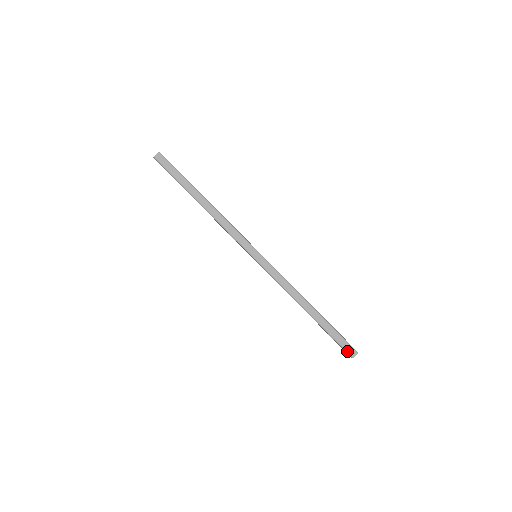
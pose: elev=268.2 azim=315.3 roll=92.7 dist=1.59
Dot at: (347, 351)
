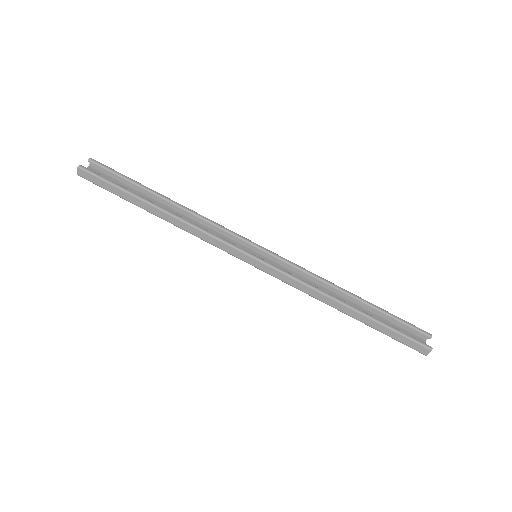
Dot at: (415, 349)
